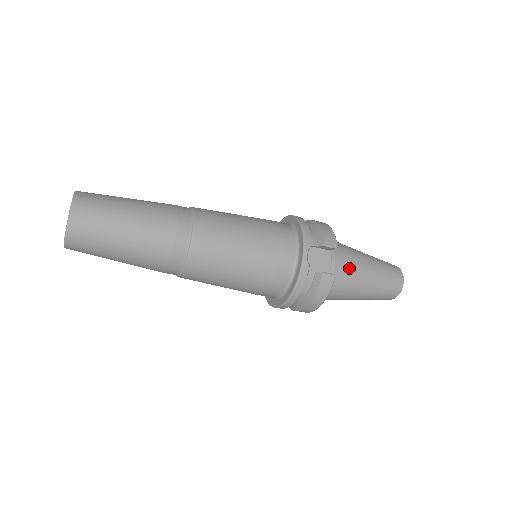
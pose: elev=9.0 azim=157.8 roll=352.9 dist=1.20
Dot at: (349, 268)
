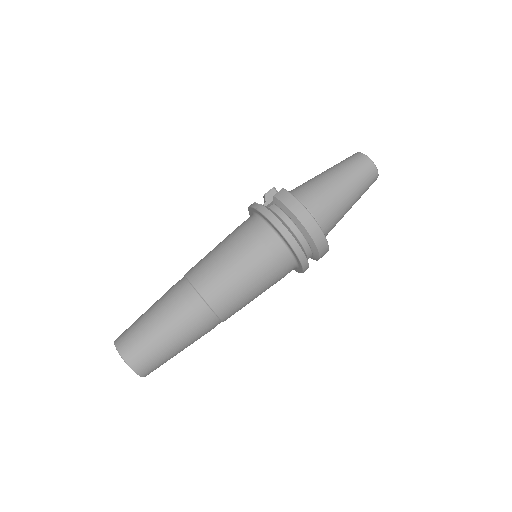
Dot at: (302, 185)
